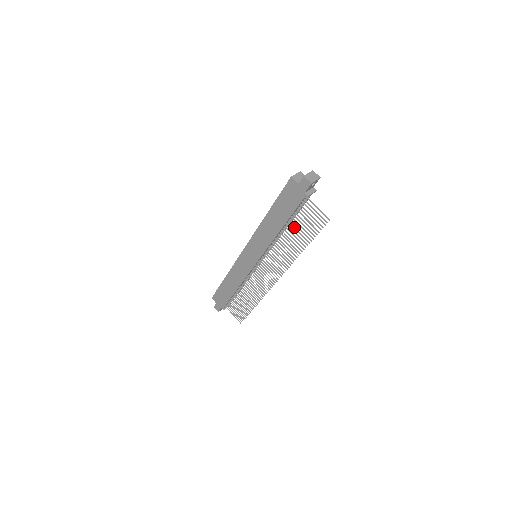
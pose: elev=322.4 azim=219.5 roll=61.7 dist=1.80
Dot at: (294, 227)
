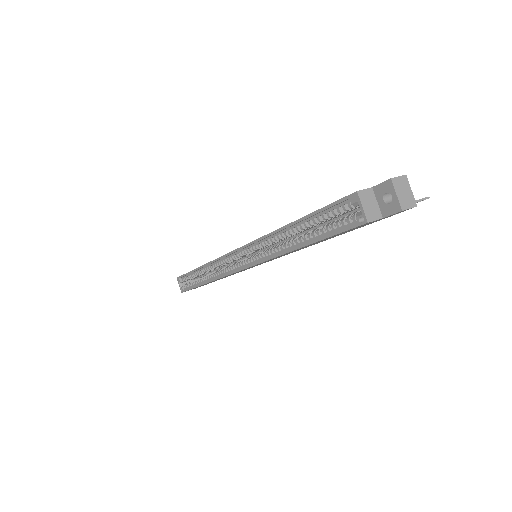
Dot at: occluded
